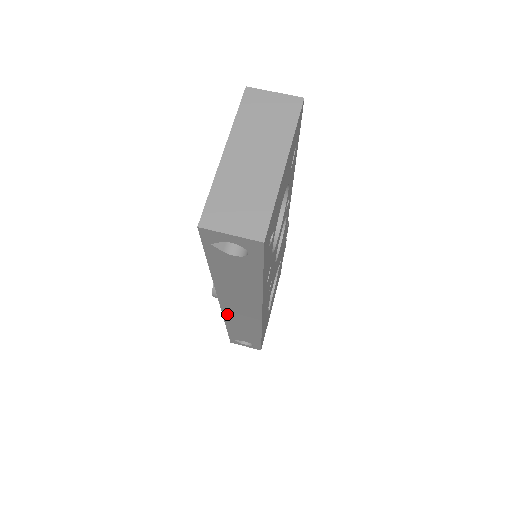
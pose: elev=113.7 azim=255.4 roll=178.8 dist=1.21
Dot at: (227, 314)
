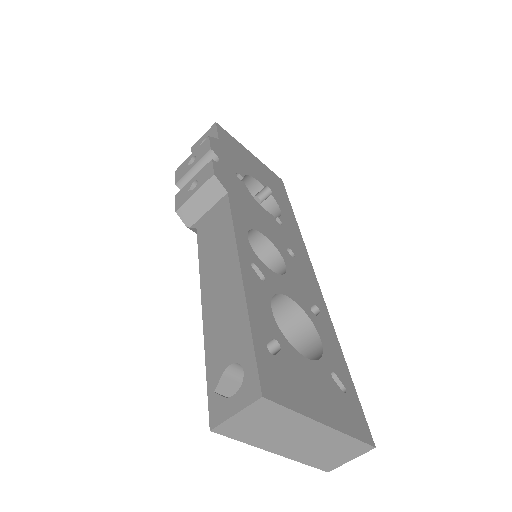
Dot at: occluded
